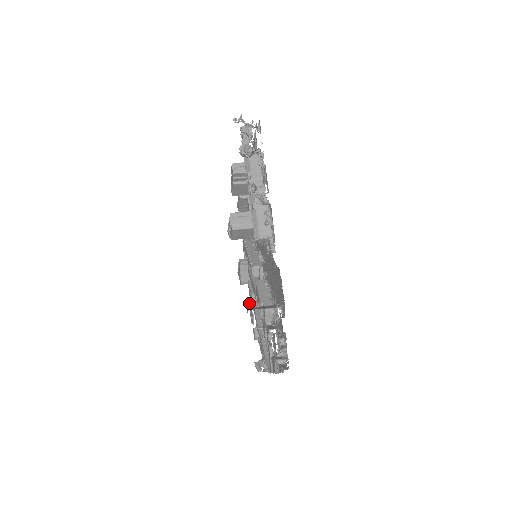
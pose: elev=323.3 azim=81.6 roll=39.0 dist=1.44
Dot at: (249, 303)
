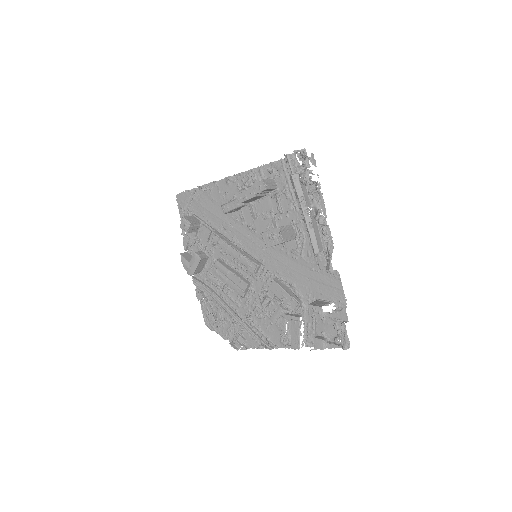
Dot at: (201, 291)
